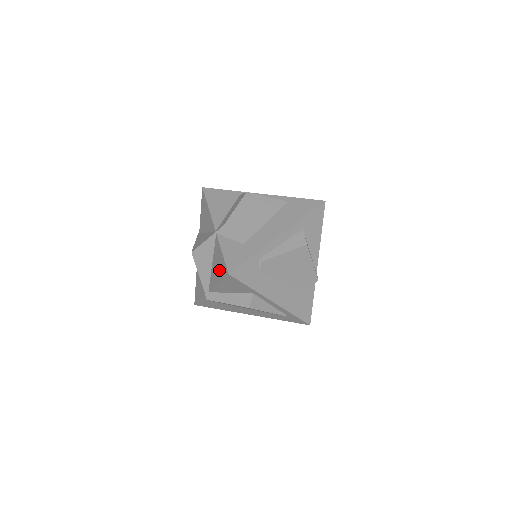
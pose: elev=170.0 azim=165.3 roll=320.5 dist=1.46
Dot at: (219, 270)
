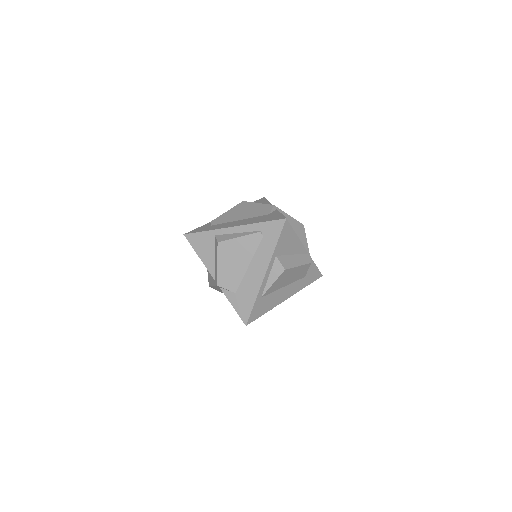
Dot at: occluded
